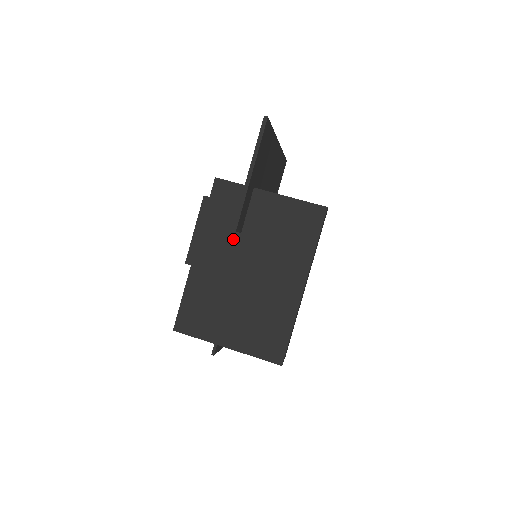
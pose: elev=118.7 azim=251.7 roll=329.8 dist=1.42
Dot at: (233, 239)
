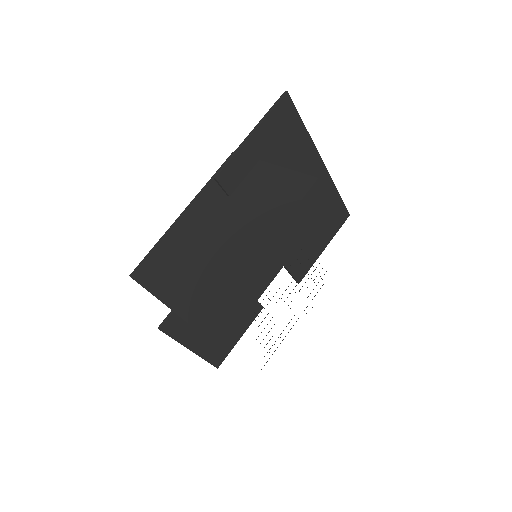
Dot at: (220, 201)
